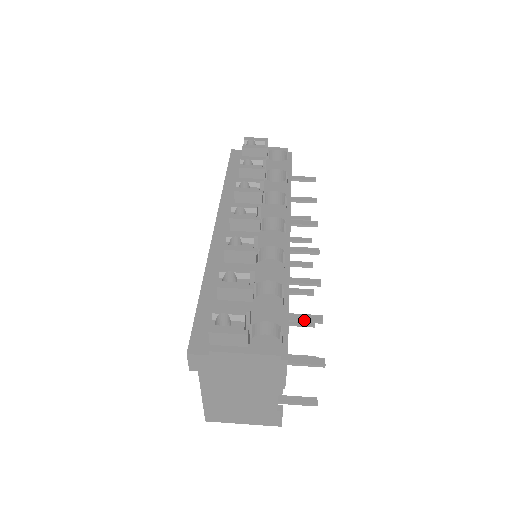
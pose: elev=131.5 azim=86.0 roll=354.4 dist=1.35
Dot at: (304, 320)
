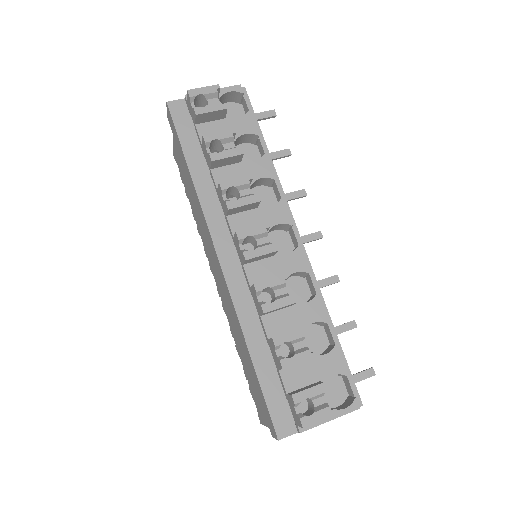
Dot at: occluded
